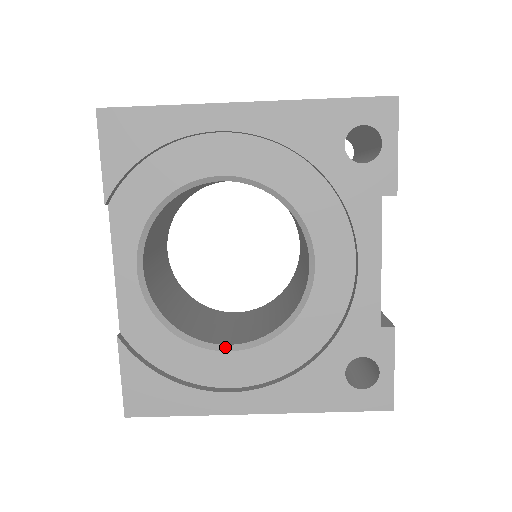
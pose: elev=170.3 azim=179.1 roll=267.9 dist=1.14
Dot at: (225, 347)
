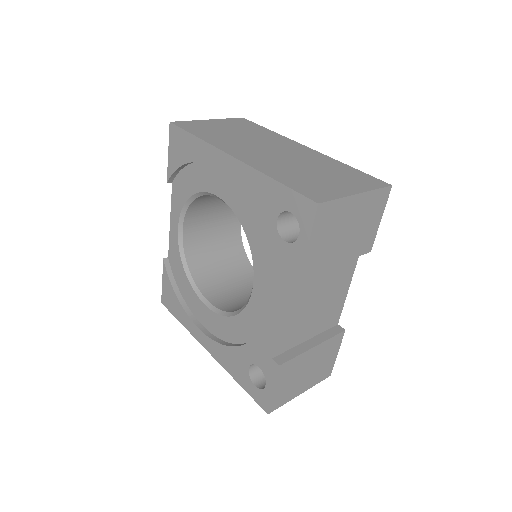
Dot at: (206, 302)
